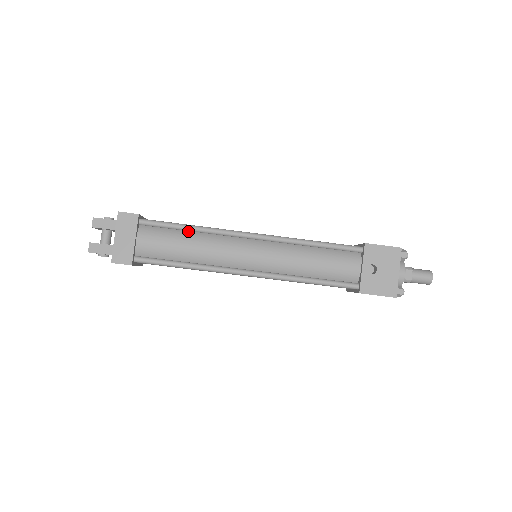
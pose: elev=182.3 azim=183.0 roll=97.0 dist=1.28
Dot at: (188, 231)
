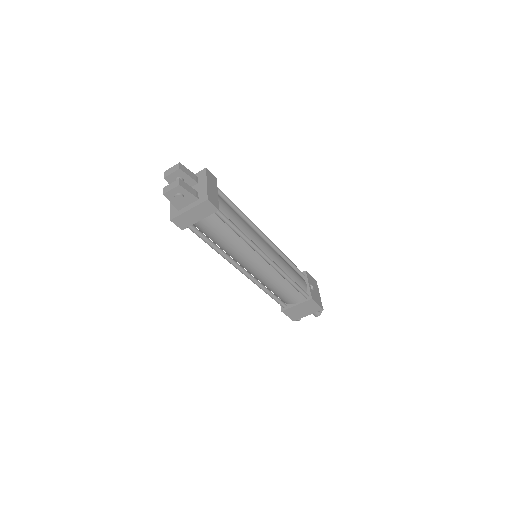
Dot at: occluded
